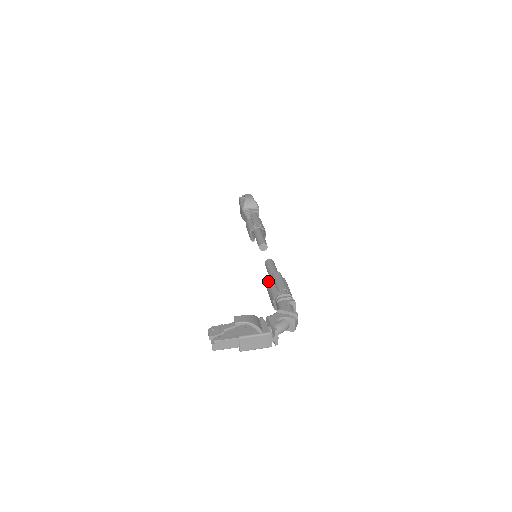
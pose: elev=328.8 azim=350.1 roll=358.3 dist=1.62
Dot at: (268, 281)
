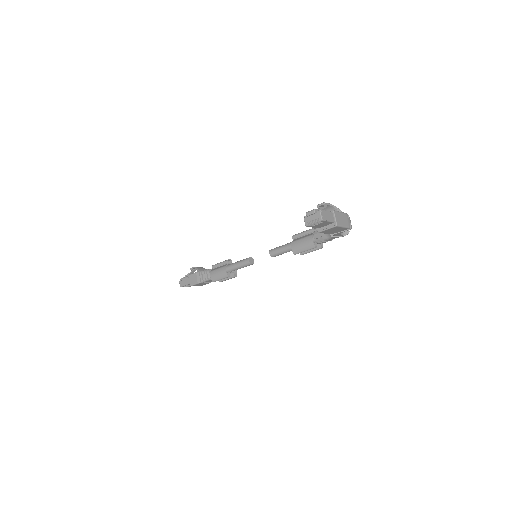
Dot at: (292, 242)
